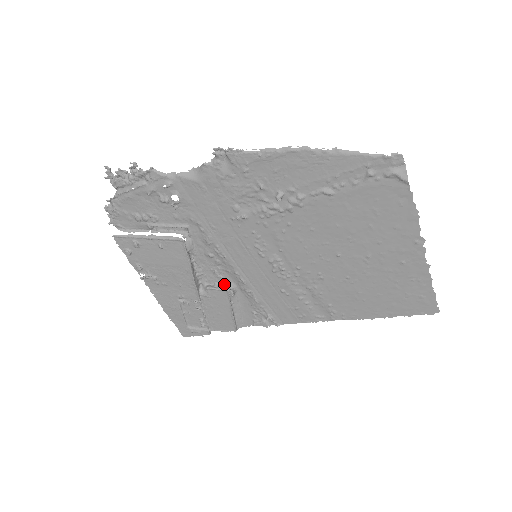
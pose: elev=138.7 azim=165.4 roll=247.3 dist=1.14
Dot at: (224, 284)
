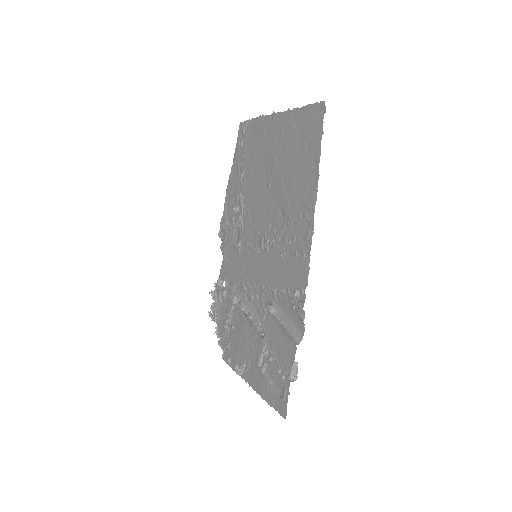
Dot at: occluded
